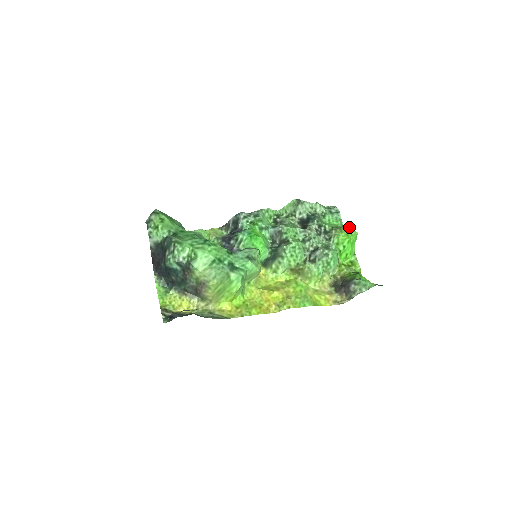
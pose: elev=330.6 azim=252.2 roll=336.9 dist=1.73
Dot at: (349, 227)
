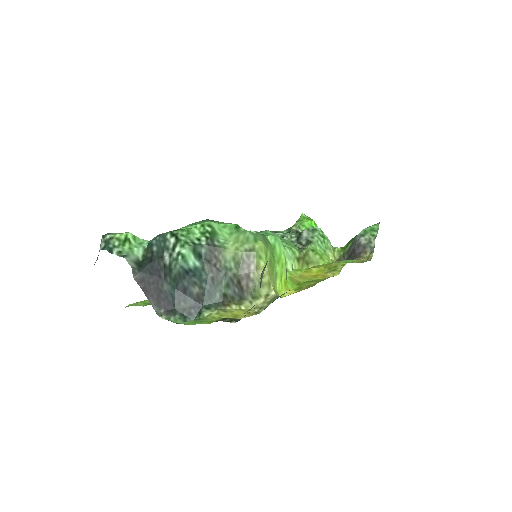
Dot at: (303, 215)
